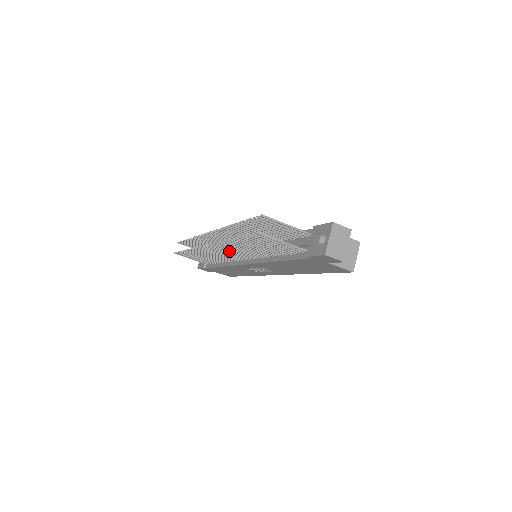
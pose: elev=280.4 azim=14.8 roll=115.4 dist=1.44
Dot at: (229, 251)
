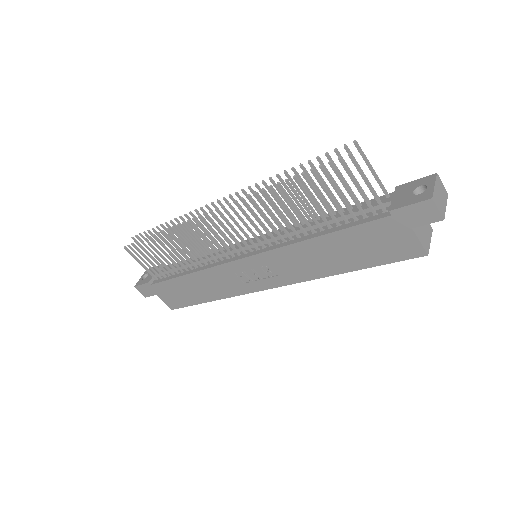
Dot at: (240, 226)
